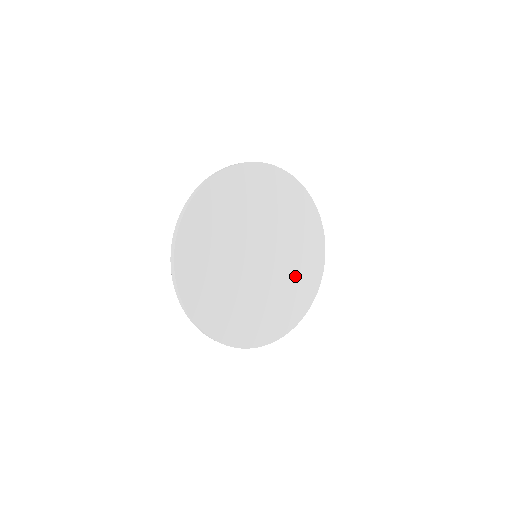
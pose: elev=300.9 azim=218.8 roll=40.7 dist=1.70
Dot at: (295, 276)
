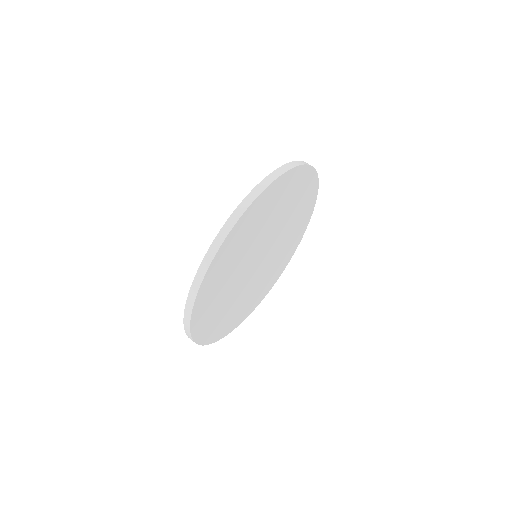
Dot at: (293, 228)
